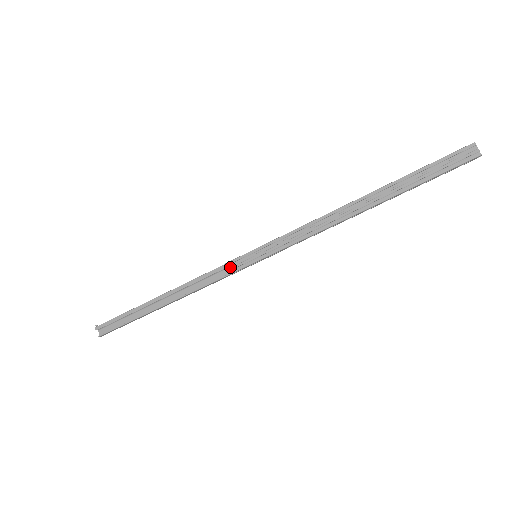
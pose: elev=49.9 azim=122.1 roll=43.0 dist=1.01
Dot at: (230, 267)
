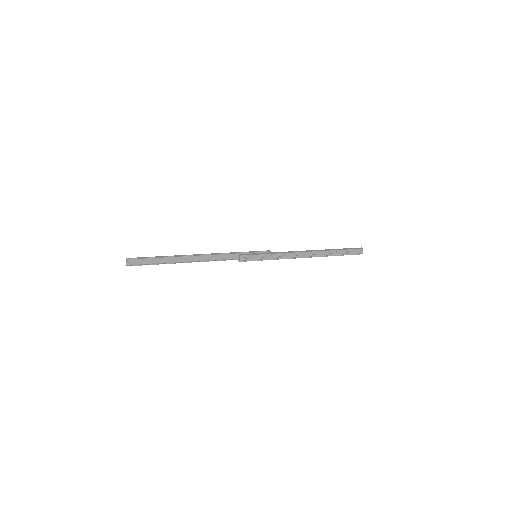
Dot at: (242, 258)
